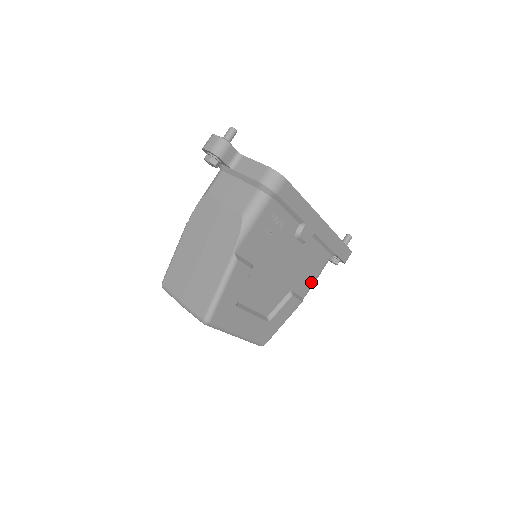
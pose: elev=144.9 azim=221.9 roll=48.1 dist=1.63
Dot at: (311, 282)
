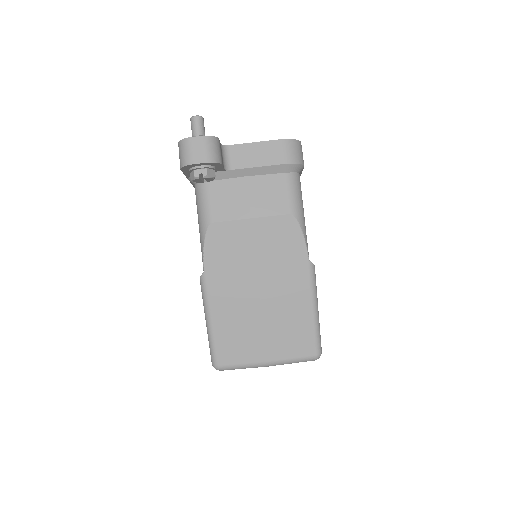
Dot at: occluded
